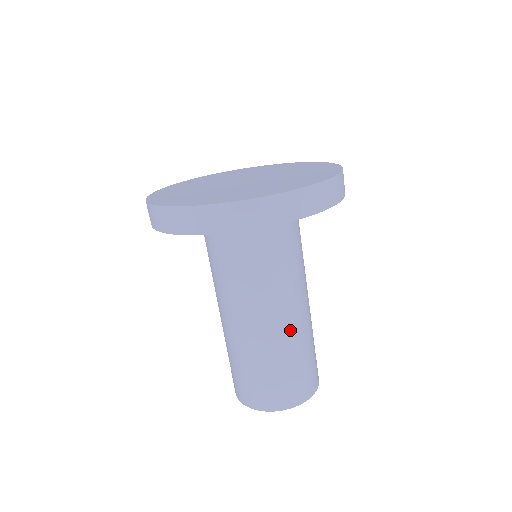
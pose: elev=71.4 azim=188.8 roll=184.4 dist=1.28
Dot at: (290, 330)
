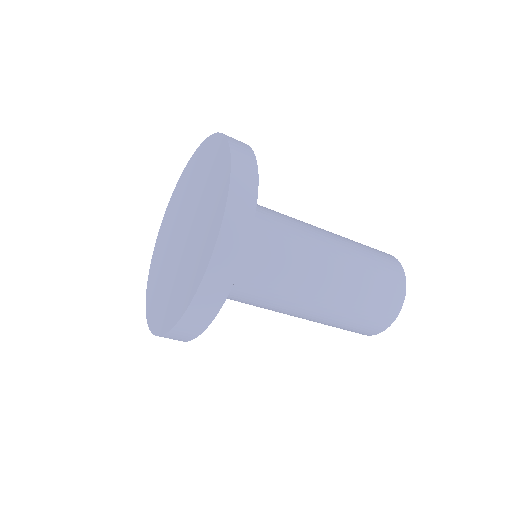
Dot at: (339, 272)
